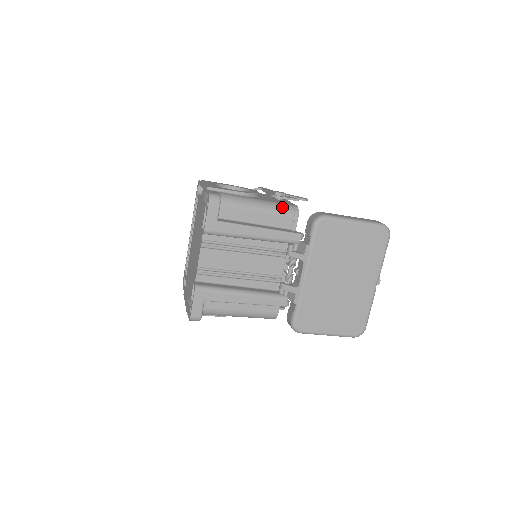
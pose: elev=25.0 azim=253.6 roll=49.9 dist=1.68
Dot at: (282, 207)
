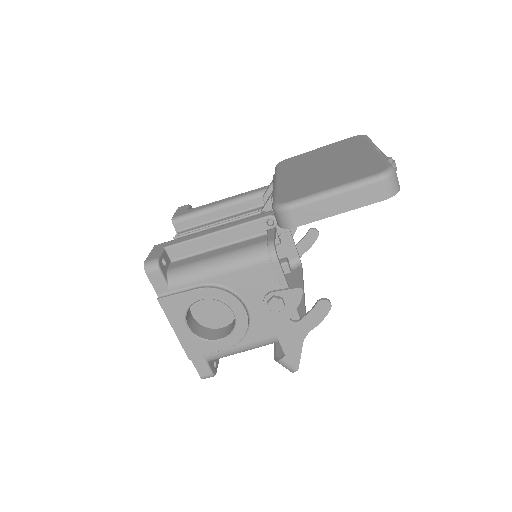
Dot at: occluded
